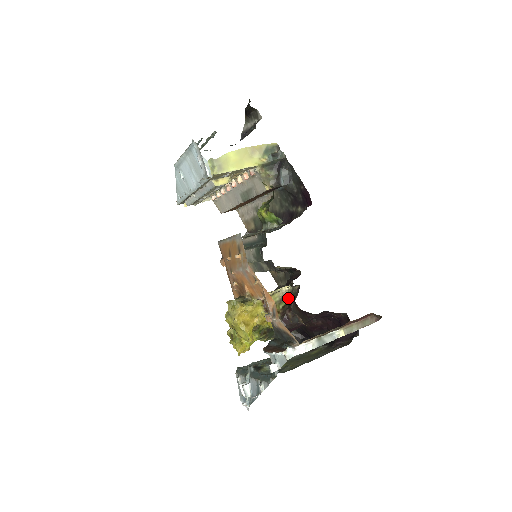
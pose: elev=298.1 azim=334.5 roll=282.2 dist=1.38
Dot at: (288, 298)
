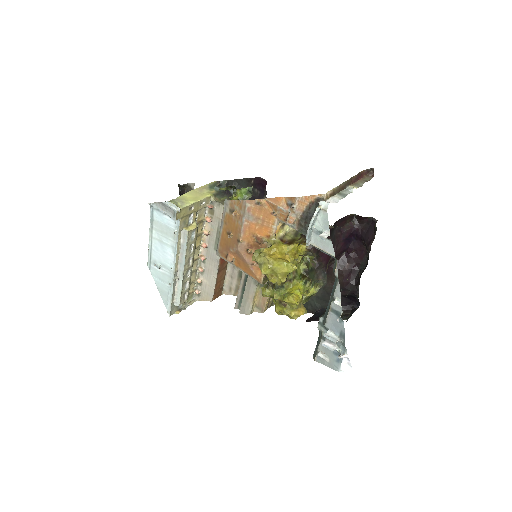
Dot at: occluded
